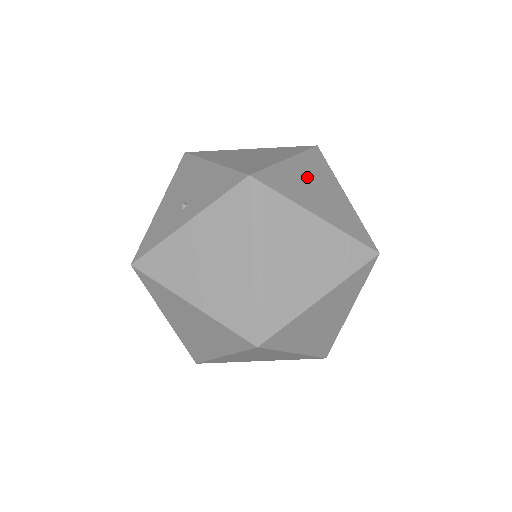
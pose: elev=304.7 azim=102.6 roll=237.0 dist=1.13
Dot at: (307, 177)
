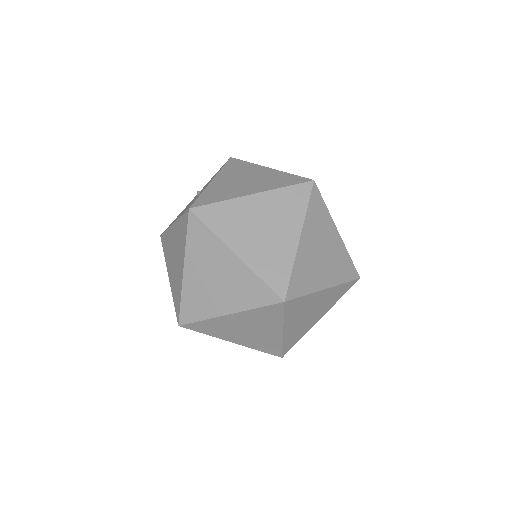
Dot at: occluded
